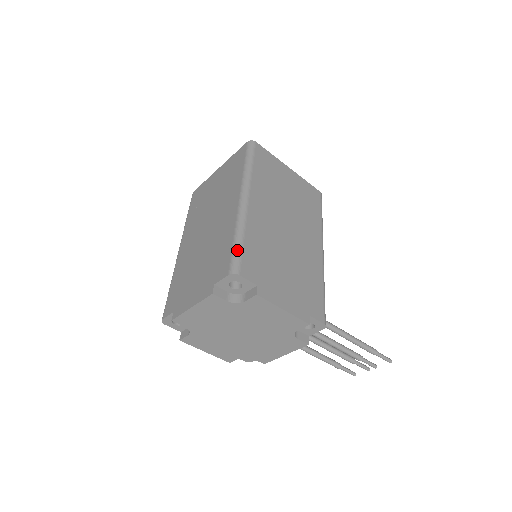
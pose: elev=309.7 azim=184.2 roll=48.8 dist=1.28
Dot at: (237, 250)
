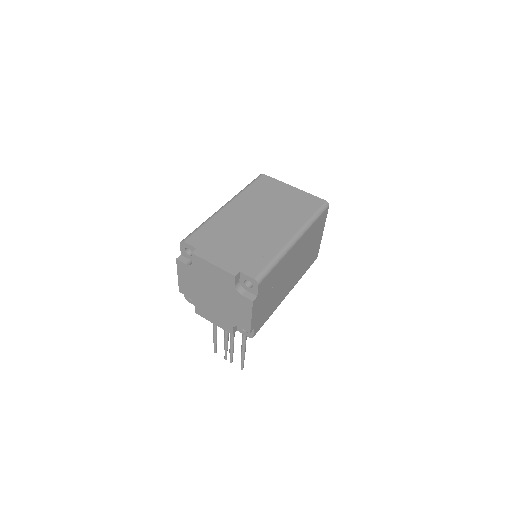
Dot at: (269, 269)
